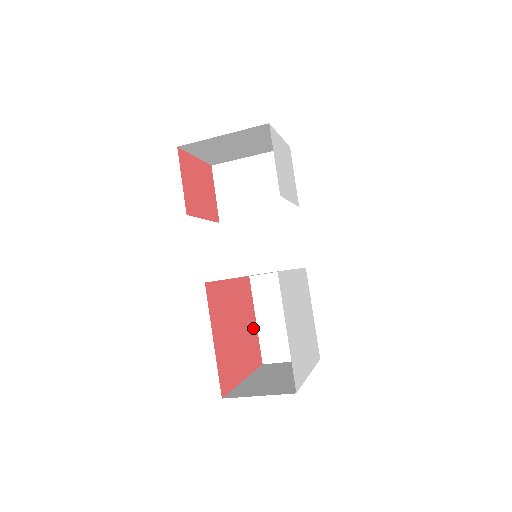
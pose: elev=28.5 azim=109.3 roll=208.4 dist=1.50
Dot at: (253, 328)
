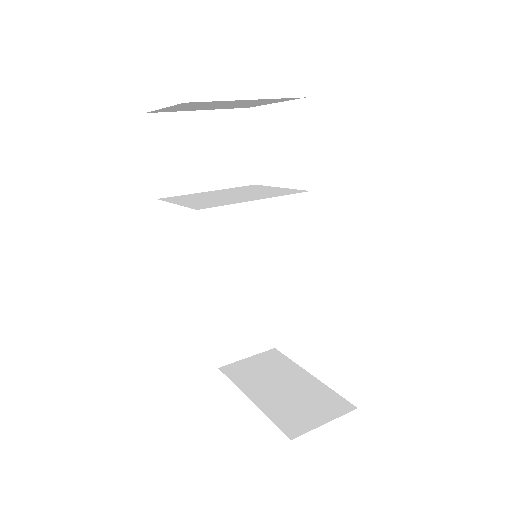
Dot at: occluded
